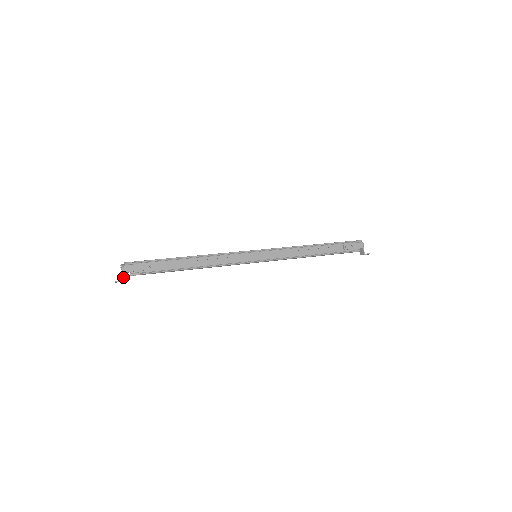
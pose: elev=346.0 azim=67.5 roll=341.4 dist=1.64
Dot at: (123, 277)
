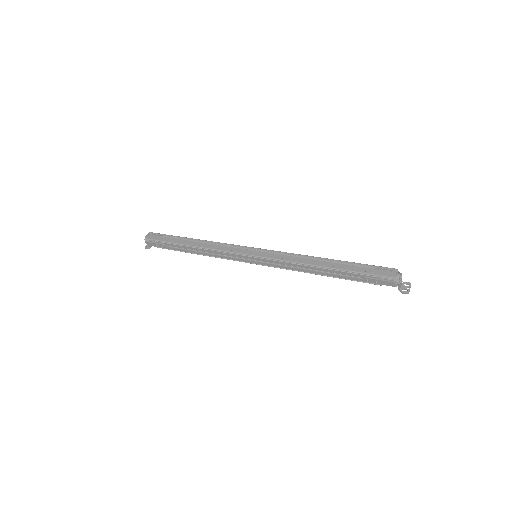
Dot at: (149, 246)
